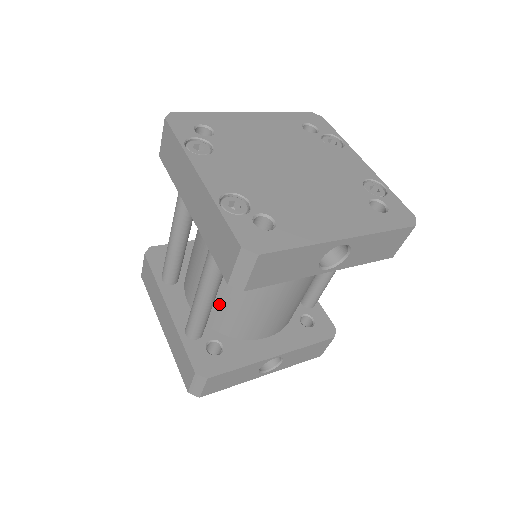
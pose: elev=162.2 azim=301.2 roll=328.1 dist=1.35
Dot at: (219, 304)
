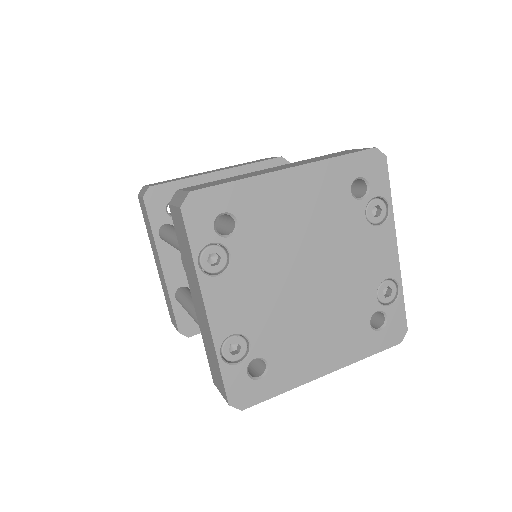
Dot at: occluded
